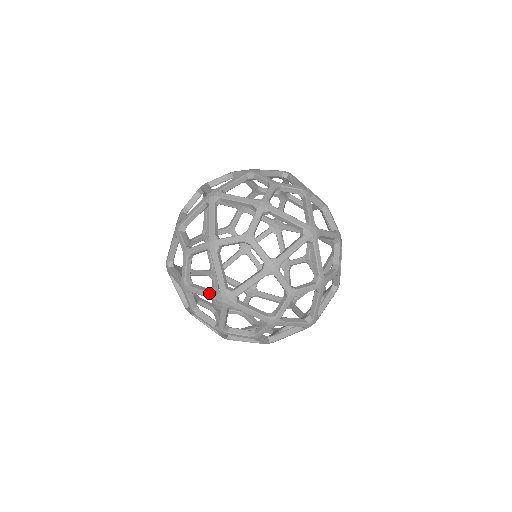
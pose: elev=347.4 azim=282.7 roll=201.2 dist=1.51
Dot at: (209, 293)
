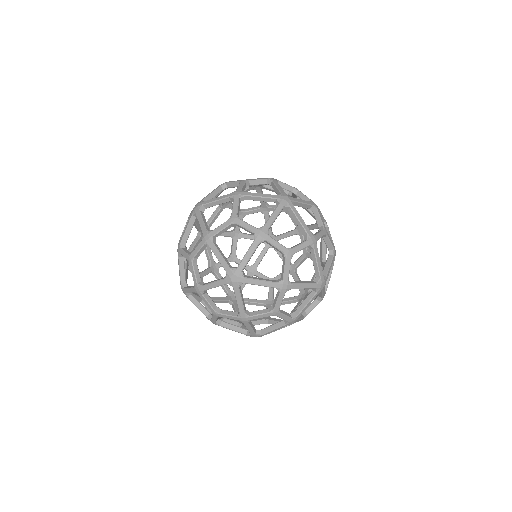
Dot at: occluded
